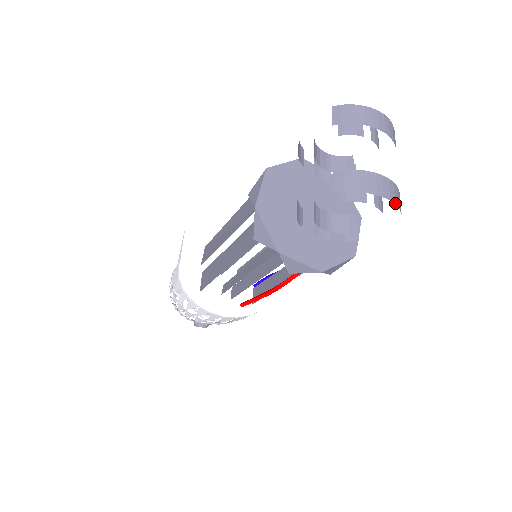
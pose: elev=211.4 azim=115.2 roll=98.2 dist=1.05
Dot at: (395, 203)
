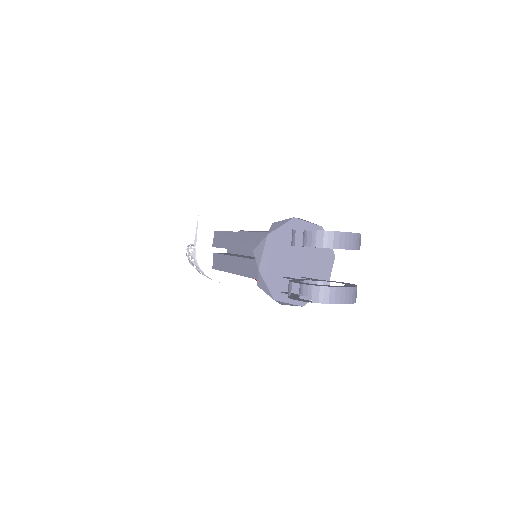
Dot at: (352, 303)
